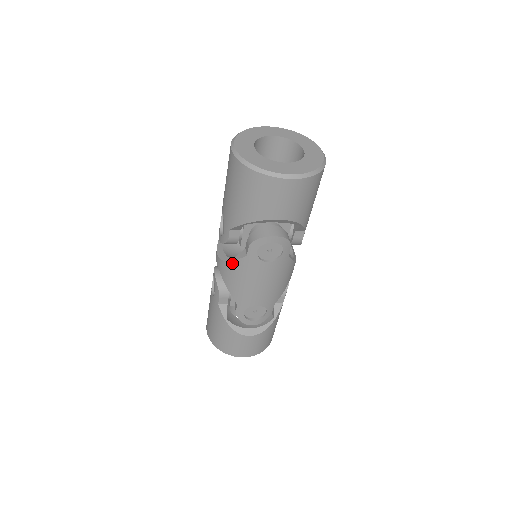
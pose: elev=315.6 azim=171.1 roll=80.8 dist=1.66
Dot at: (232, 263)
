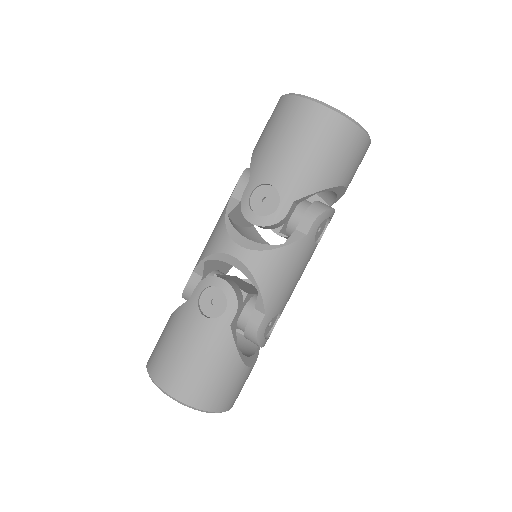
Dot at: (283, 249)
